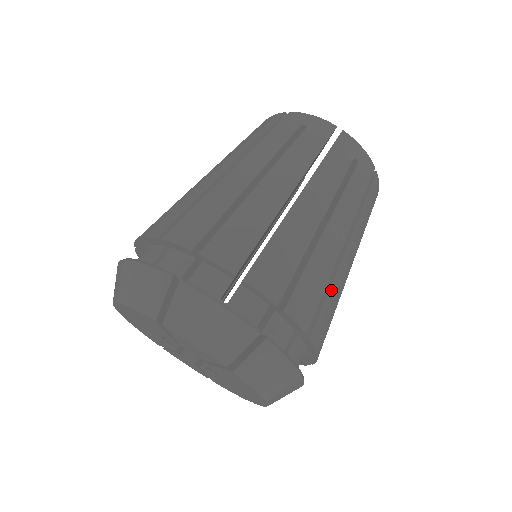
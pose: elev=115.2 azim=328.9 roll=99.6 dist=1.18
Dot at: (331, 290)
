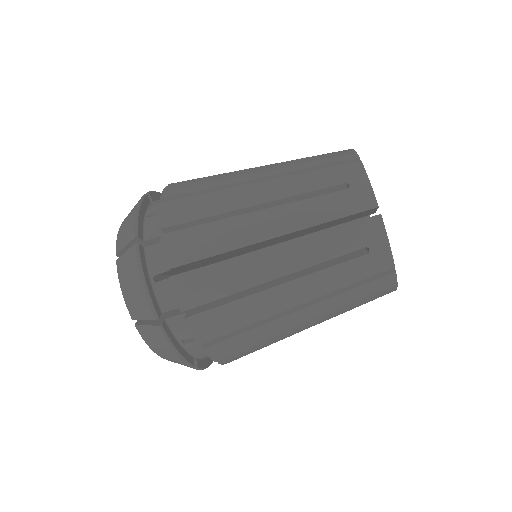
Dot at: occluded
